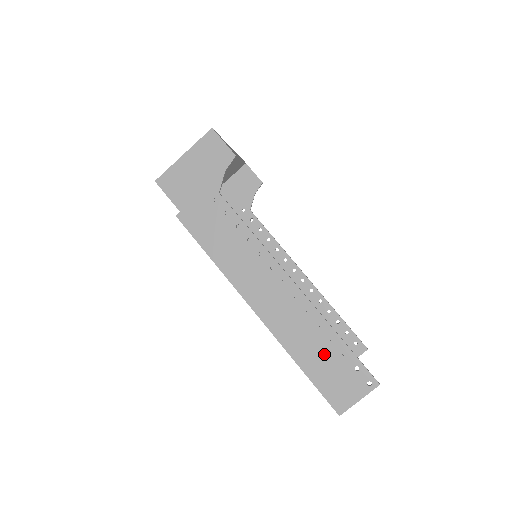
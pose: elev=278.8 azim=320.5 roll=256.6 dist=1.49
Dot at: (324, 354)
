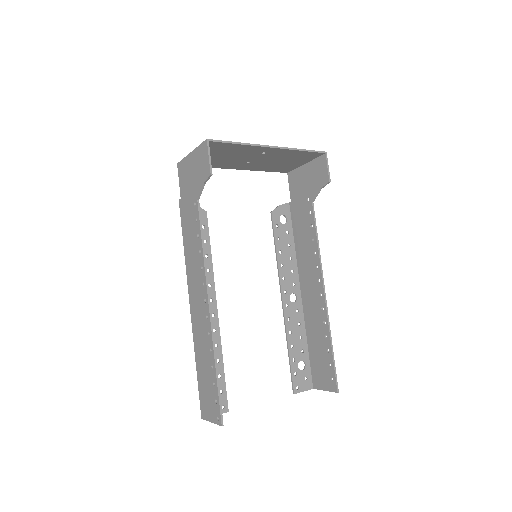
Dot at: (207, 372)
